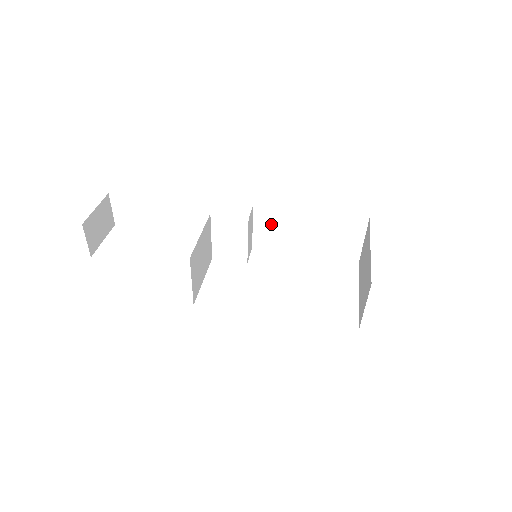
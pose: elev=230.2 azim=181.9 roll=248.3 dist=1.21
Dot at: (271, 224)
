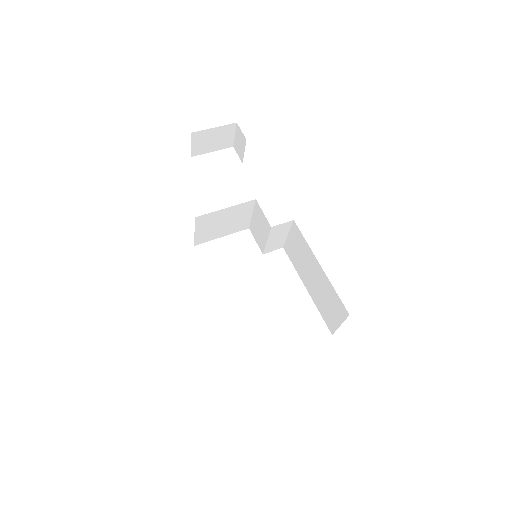
Dot at: (298, 245)
